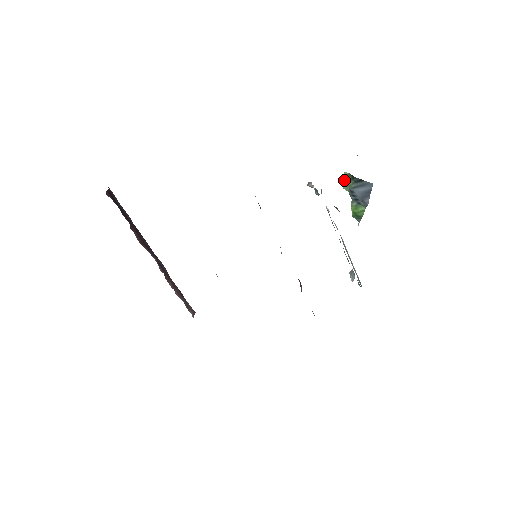
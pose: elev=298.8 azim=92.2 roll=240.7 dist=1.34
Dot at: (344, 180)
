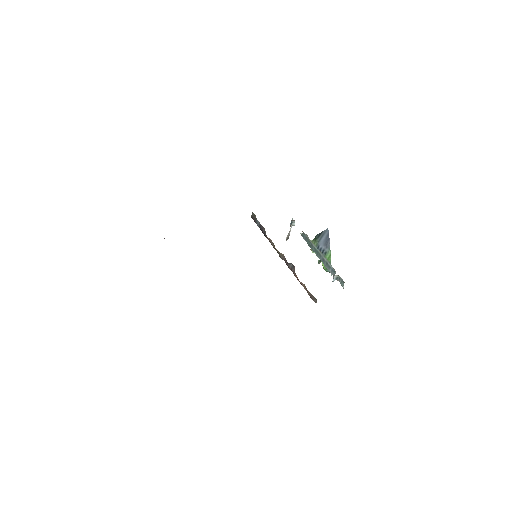
Dot at: occluded
